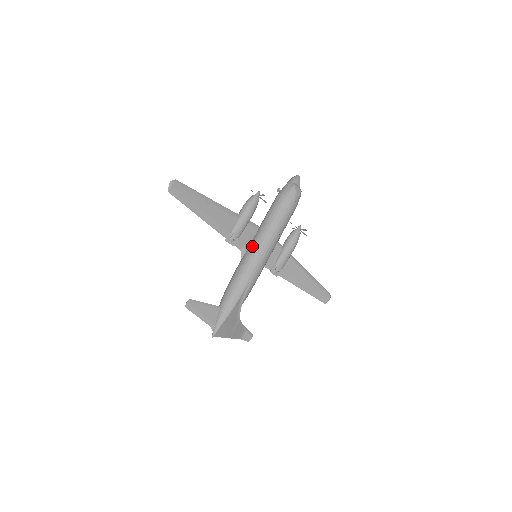
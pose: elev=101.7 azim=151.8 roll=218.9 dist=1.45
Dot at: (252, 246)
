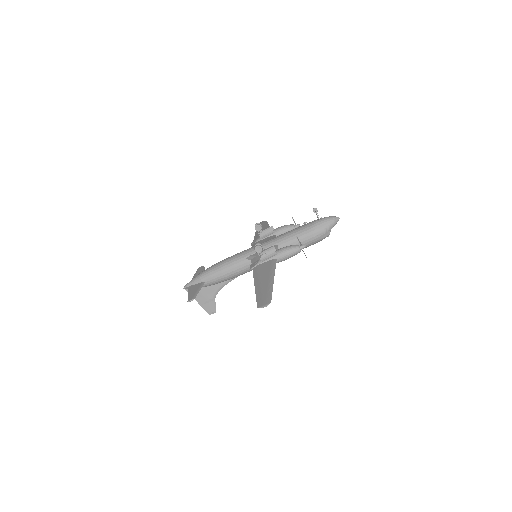
Dot at: occluded
